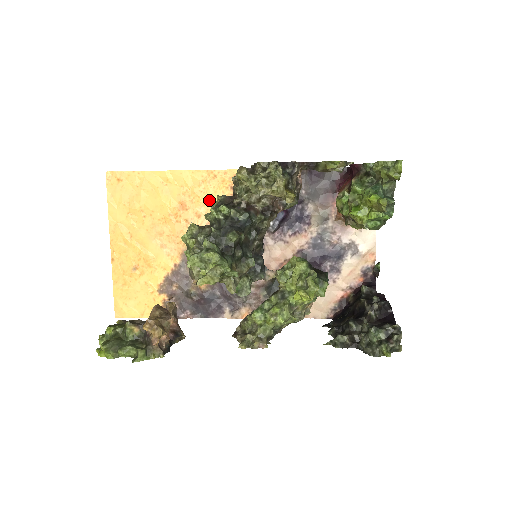
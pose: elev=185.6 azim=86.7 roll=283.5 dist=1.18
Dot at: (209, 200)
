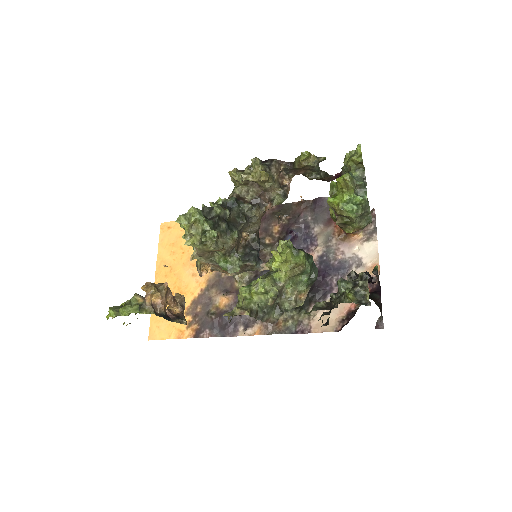
Dot at: occluded
